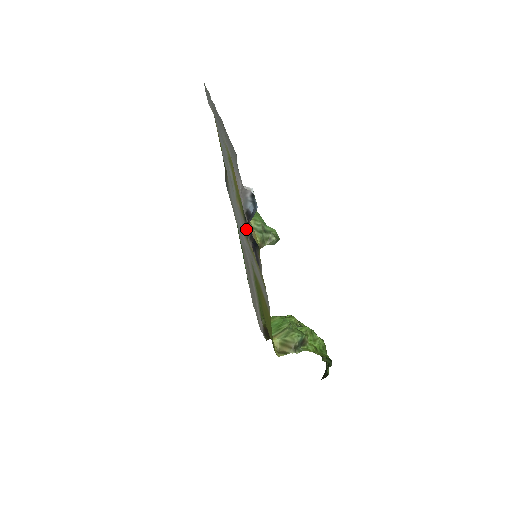
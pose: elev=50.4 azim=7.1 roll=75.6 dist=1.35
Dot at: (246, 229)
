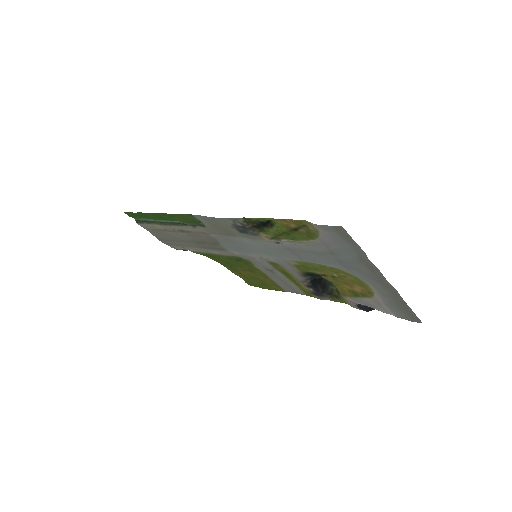
Dot at: (306, 280)
